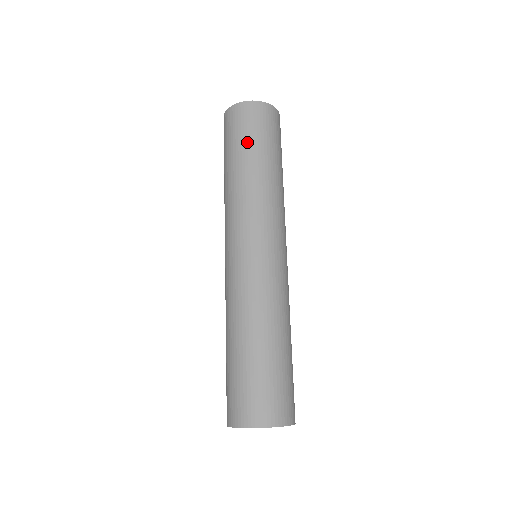
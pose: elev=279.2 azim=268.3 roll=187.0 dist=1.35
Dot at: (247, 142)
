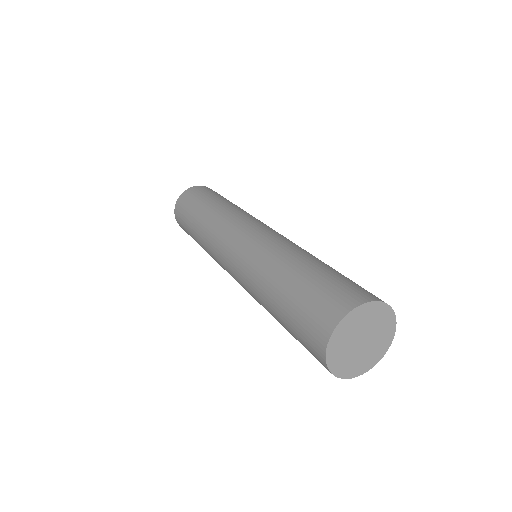
Dot at: (205, 198)
